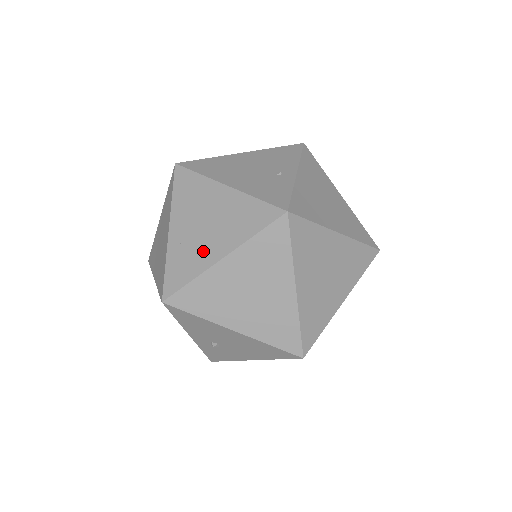
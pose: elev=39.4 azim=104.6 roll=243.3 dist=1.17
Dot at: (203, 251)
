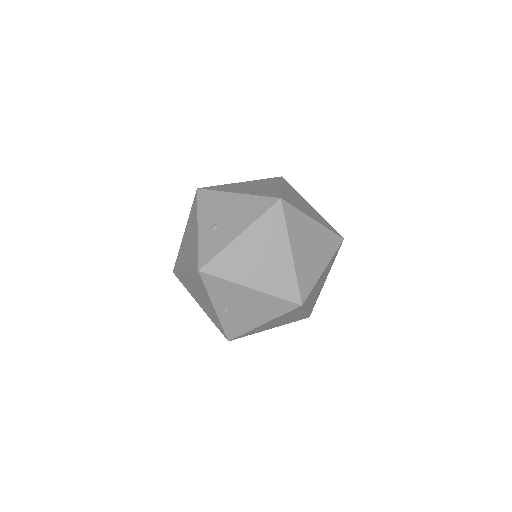
Dot at: occluded
